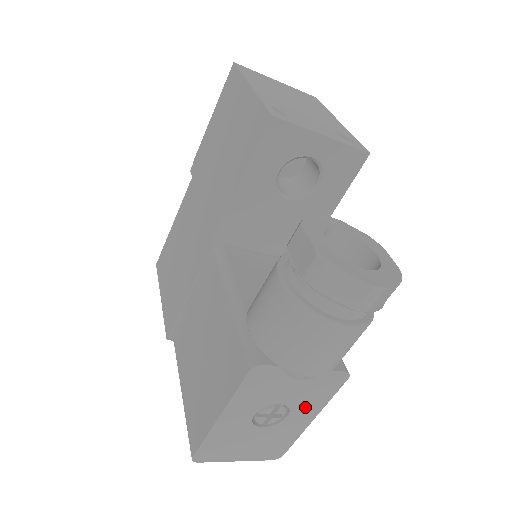
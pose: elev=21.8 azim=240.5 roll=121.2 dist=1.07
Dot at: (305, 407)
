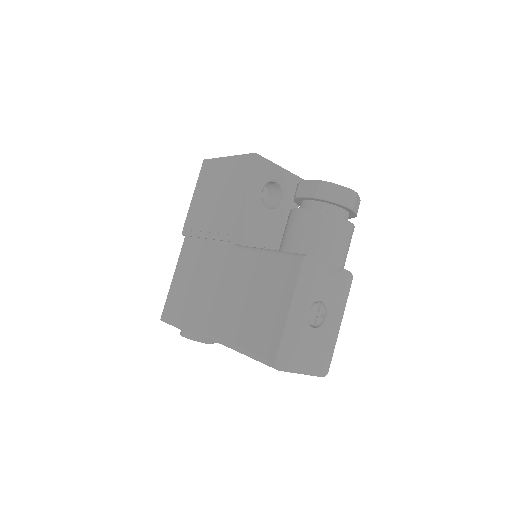
Dot at: (334, 308)
